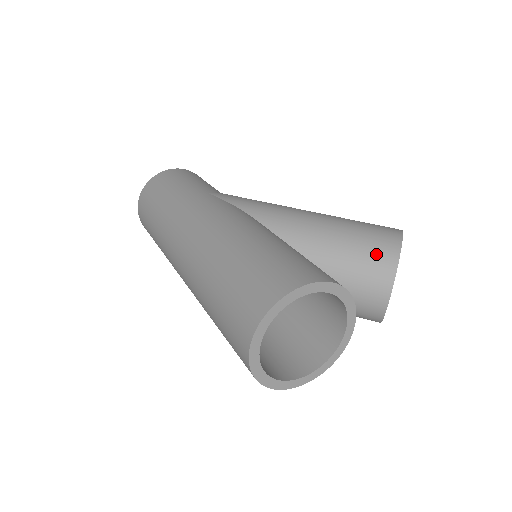
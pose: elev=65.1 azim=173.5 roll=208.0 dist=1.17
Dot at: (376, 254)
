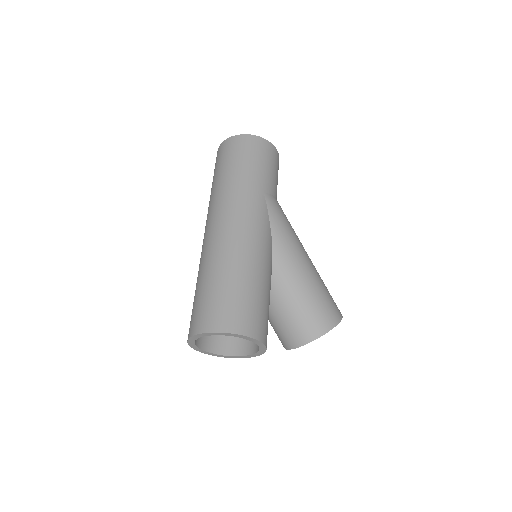
Dot at: (311, 325)
